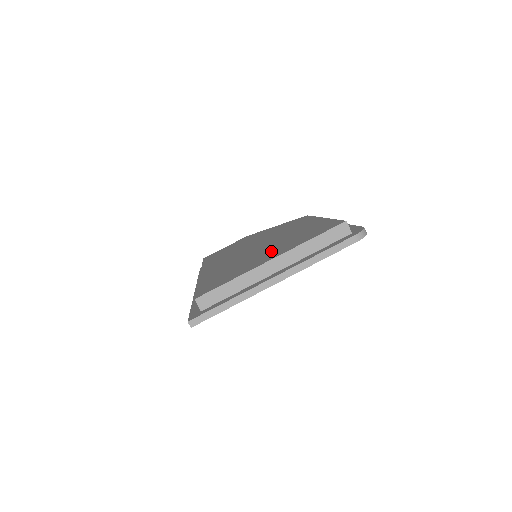
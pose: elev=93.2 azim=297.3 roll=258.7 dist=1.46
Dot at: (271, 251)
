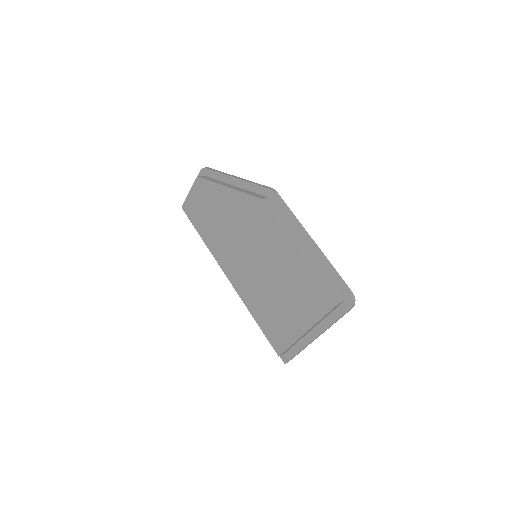
Dot at: (291, 305)
